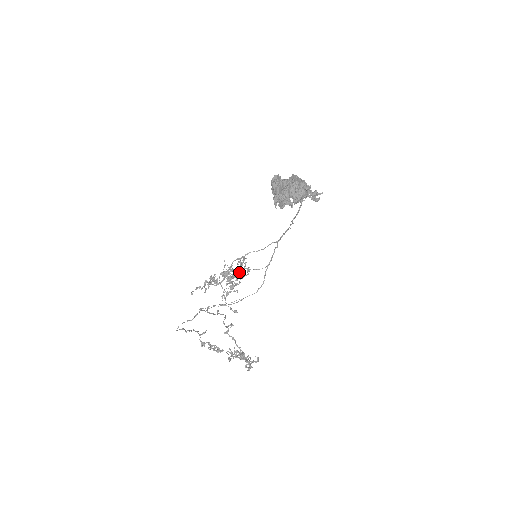
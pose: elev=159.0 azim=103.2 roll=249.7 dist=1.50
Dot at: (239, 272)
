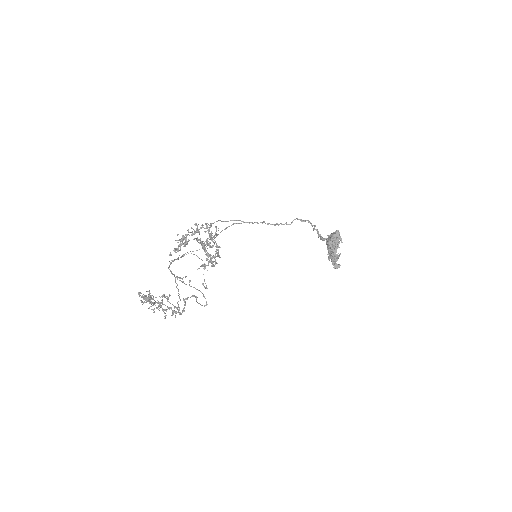
Dot at: (209, 242)
